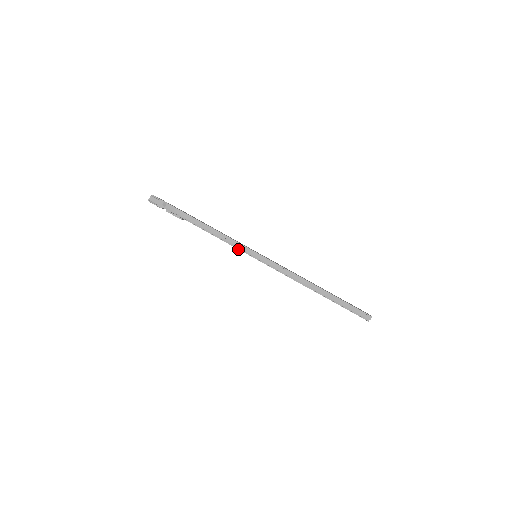
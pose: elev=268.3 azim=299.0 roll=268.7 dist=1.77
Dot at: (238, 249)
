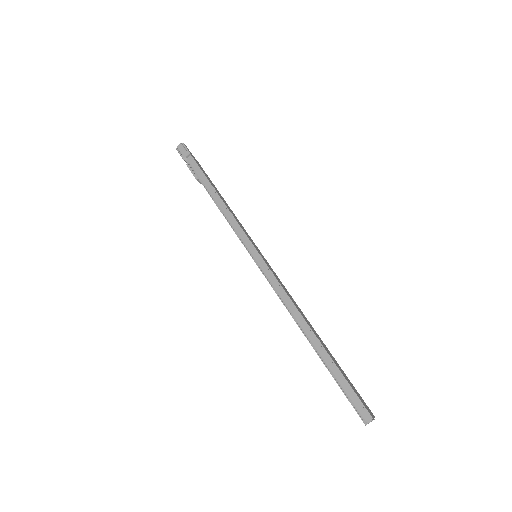
Dot at: (238, 237)
